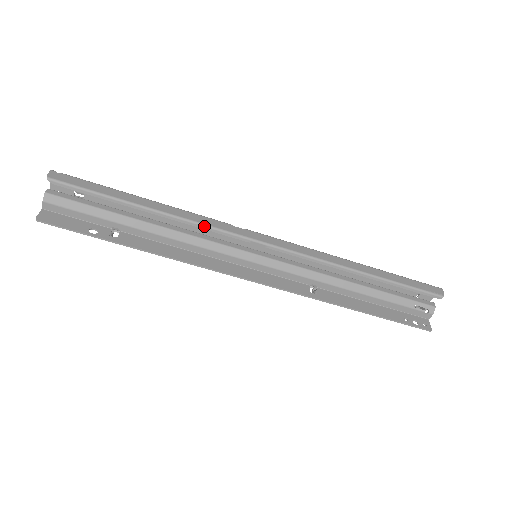
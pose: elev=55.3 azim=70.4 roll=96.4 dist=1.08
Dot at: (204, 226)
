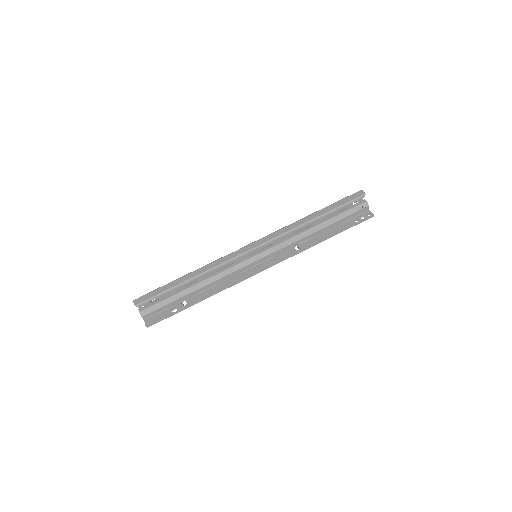
Dot at: (220, 266)
